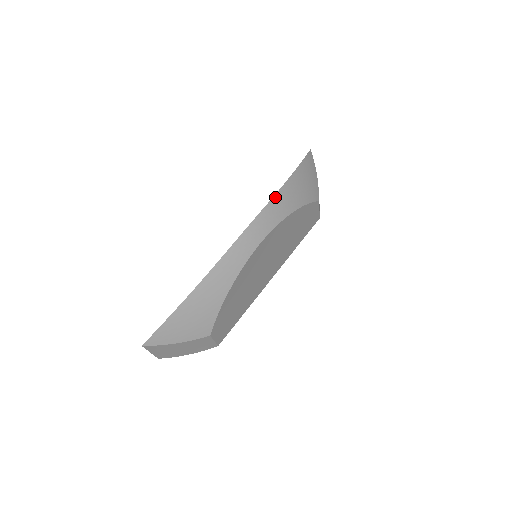
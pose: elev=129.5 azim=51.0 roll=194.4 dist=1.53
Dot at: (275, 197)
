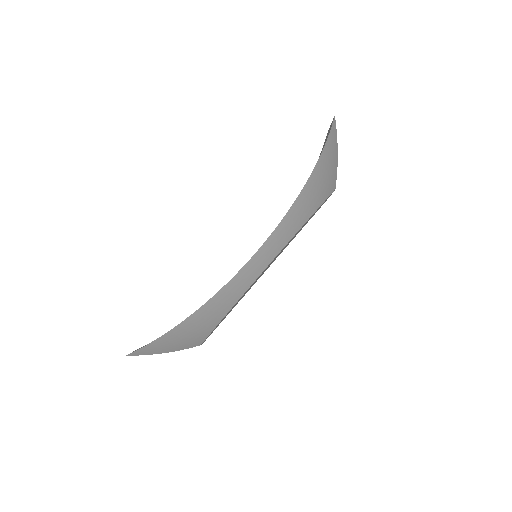
Dot at: (291, 209)
